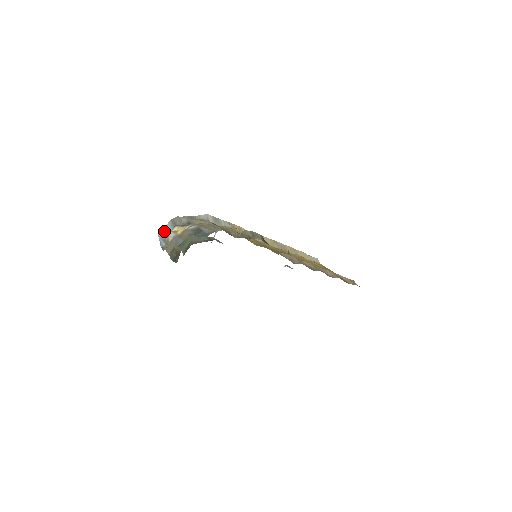
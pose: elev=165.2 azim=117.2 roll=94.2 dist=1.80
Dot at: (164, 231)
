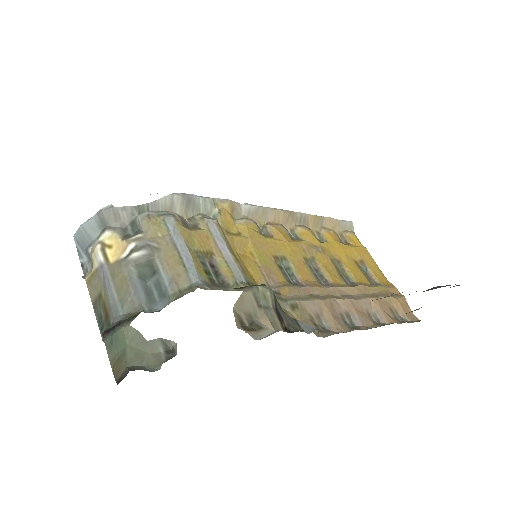
Dot at: (84, 232)
